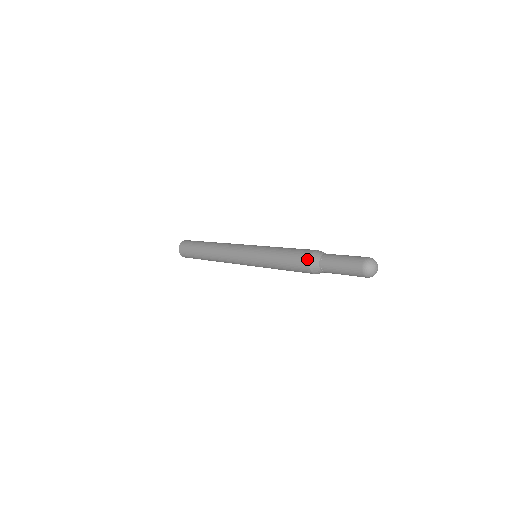
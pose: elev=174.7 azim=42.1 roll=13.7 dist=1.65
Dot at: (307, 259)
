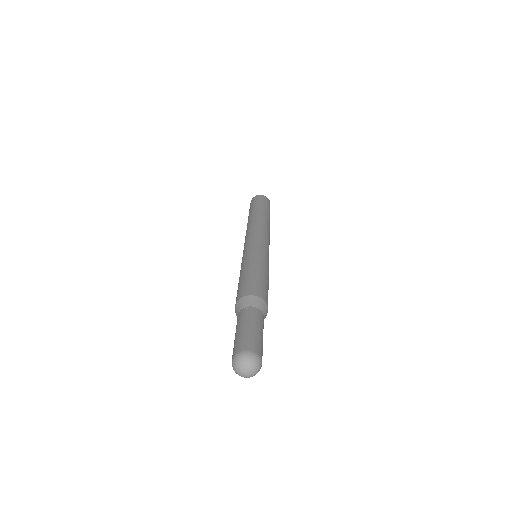
Dot at: (235, 309)
